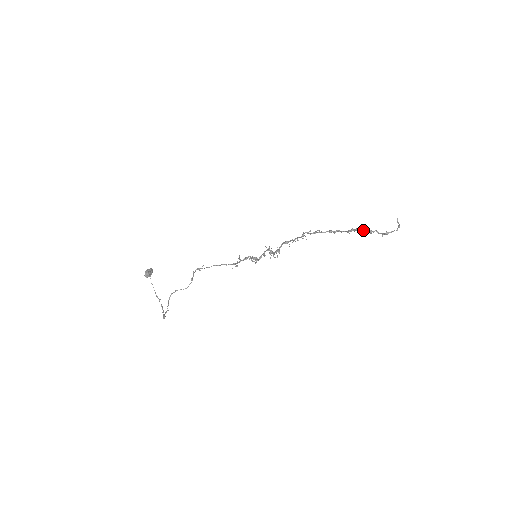
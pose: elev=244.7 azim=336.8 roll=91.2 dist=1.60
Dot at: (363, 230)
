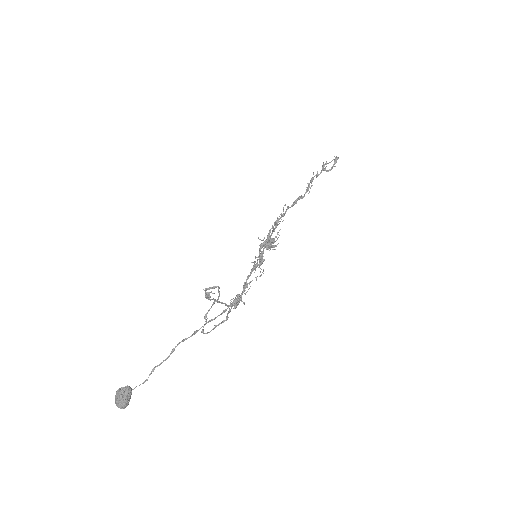
Dot at: (317, 174)
